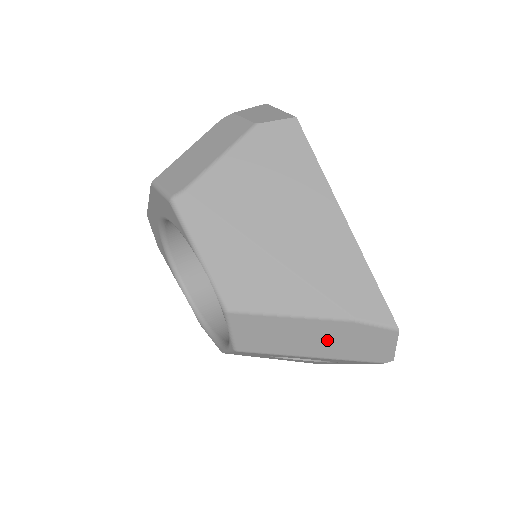
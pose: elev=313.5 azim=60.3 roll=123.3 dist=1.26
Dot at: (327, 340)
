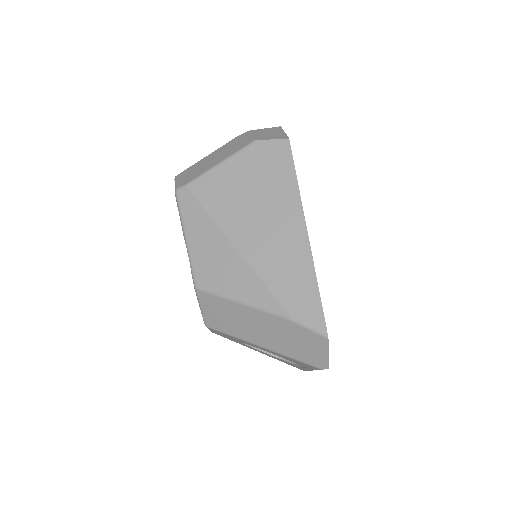
Dot at: (272, 333)
